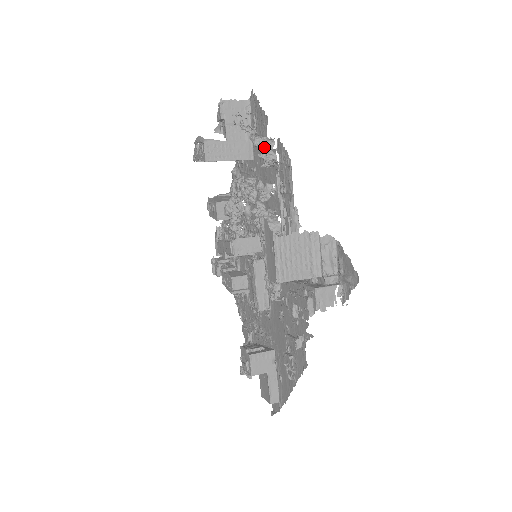
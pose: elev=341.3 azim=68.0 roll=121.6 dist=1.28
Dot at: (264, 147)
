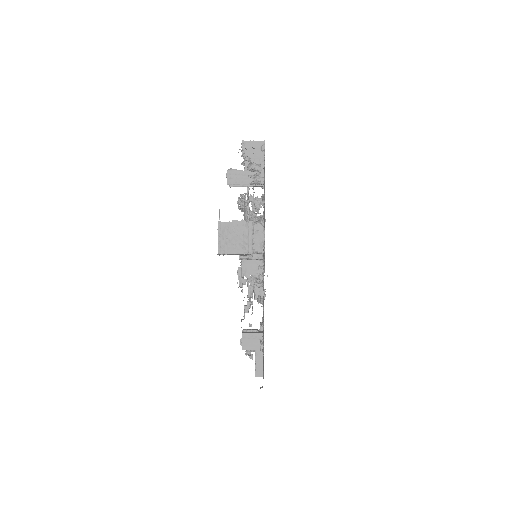
Dot at: (255, 171)
